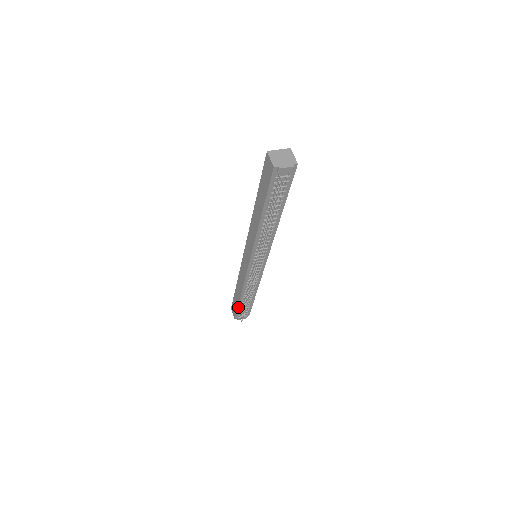
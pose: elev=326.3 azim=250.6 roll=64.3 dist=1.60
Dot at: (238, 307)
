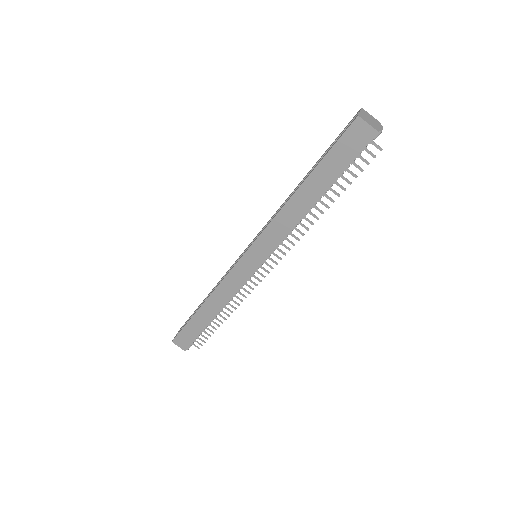
Dot at: (201, 332)
